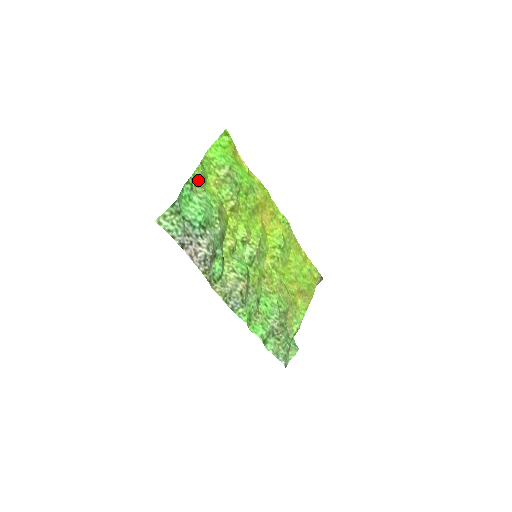
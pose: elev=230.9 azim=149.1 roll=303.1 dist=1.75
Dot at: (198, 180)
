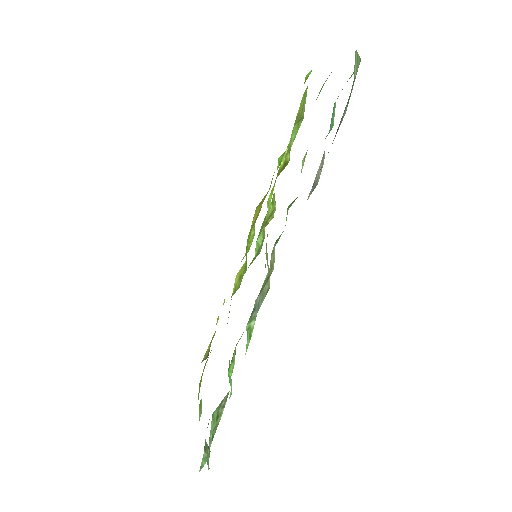
Dot at: (326, 80)
